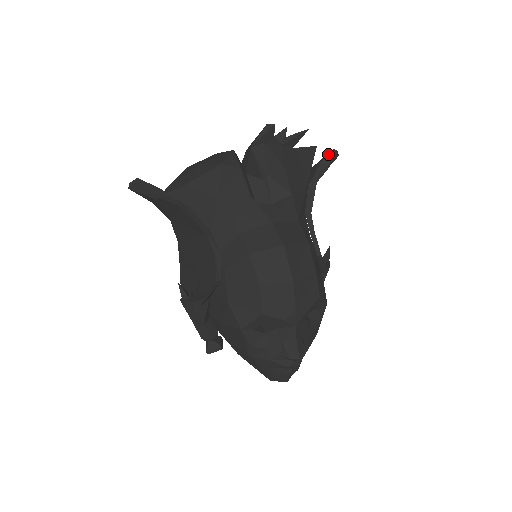
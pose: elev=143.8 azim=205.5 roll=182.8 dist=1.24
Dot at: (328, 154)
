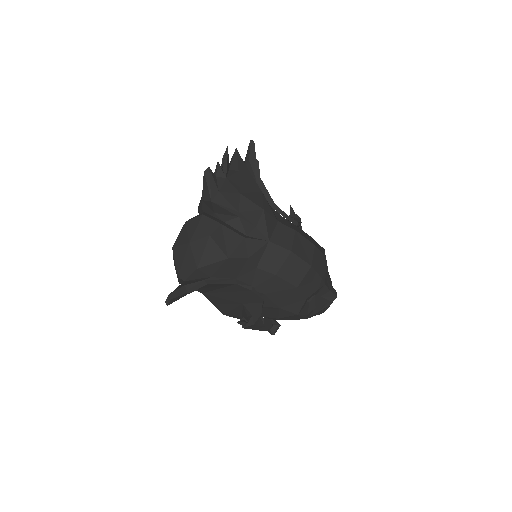
Dot at: (249, 149)
